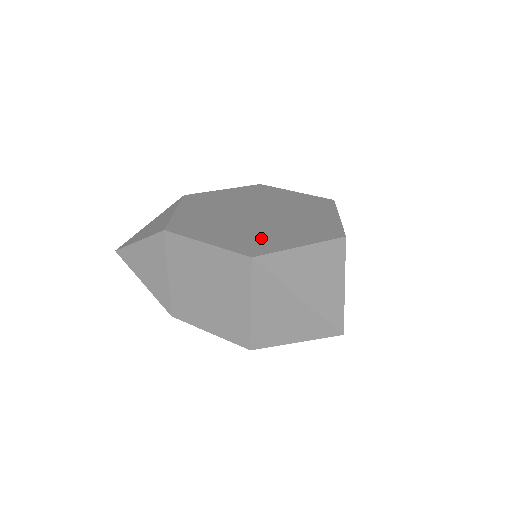
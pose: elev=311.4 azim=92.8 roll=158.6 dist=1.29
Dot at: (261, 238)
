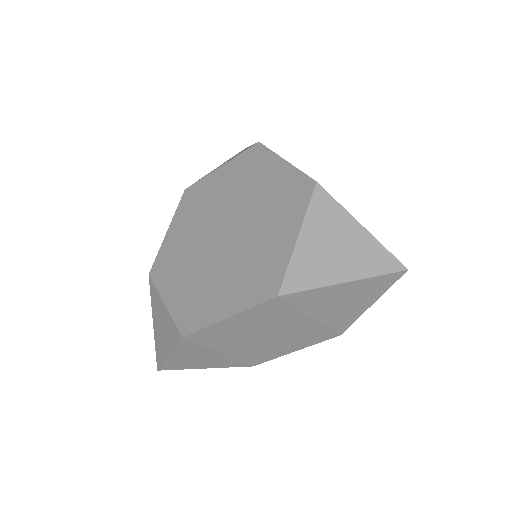
Dot at: (259, 263)
